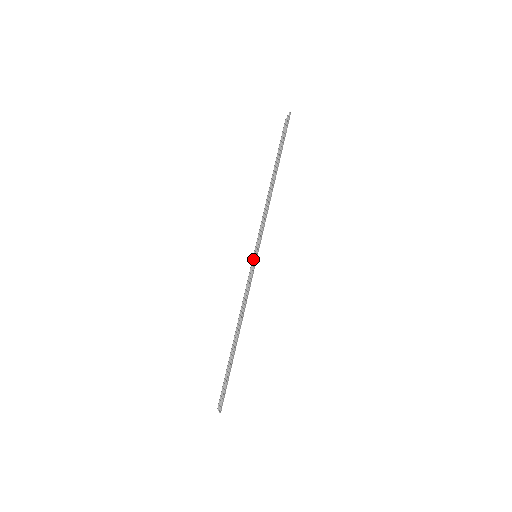
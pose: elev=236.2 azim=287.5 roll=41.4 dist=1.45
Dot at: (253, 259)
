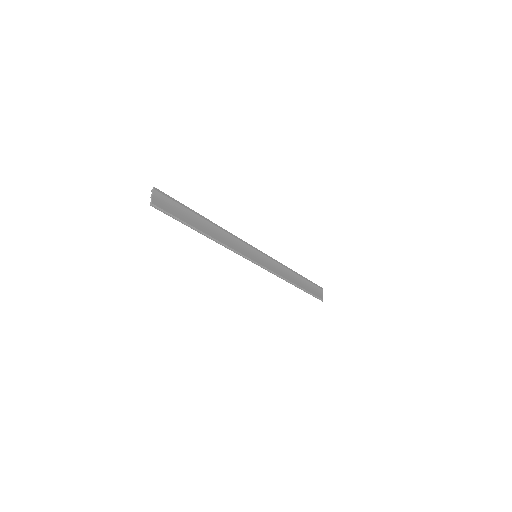
Dot at: (256, 253)
